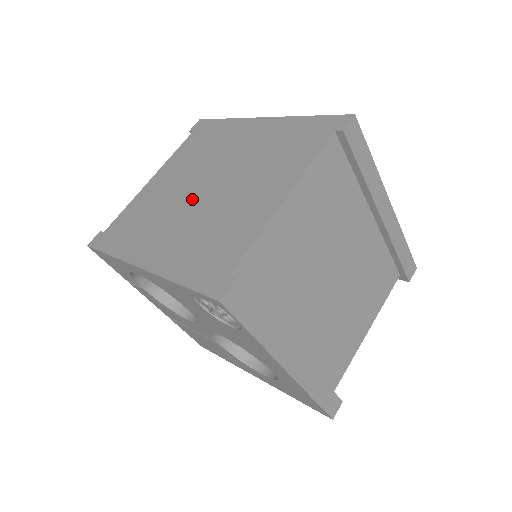
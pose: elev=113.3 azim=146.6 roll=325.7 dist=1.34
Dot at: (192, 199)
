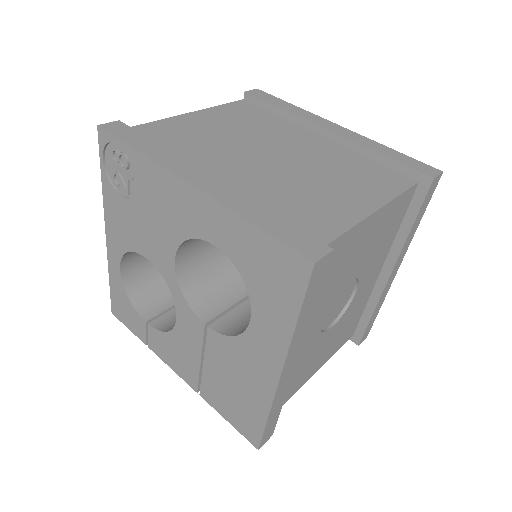
Dot at: occluded
